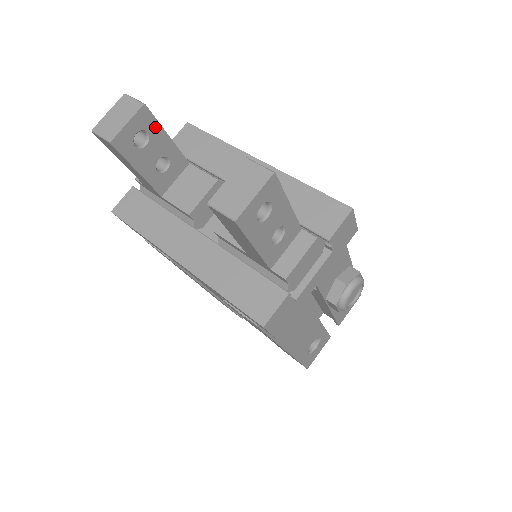
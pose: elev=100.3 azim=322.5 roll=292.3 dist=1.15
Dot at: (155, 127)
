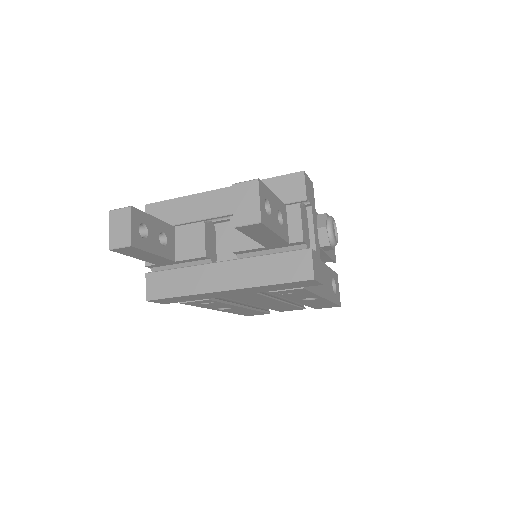
Dot at: (145, 217)
